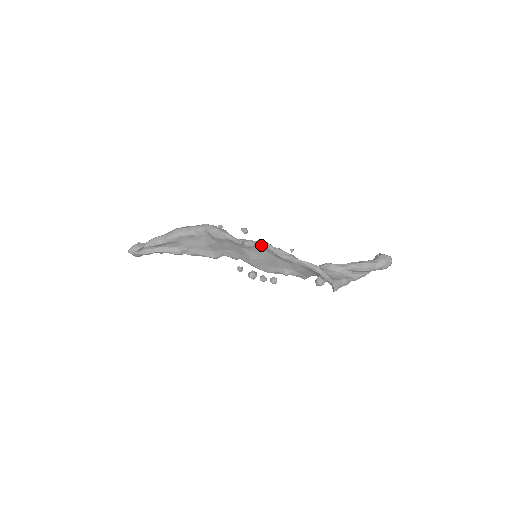
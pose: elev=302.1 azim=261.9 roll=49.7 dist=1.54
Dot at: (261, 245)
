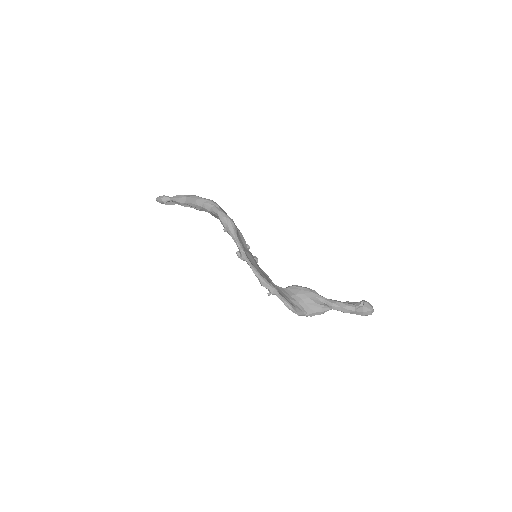
Dot at: occluded
